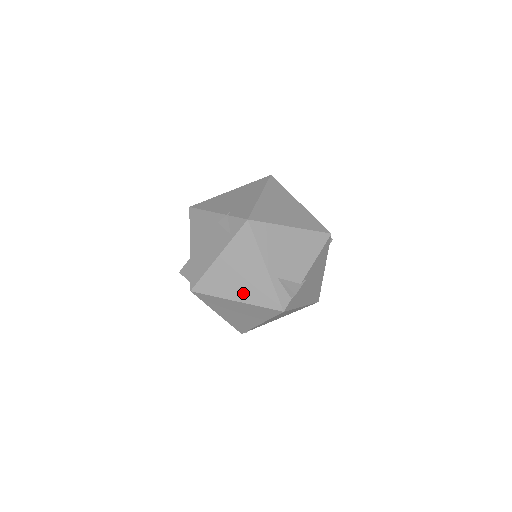
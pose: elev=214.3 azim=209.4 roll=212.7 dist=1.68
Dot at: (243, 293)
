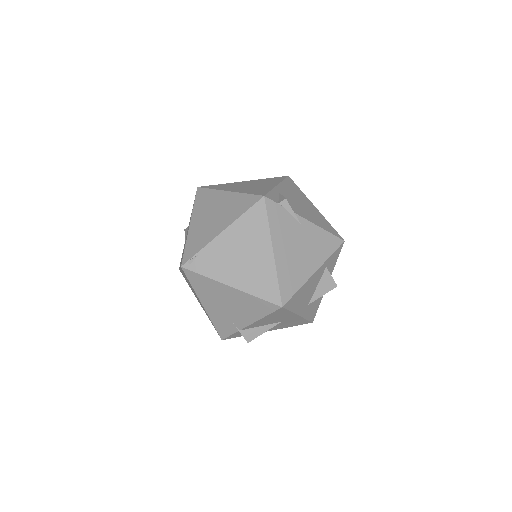
Dot at: (240, 189)
